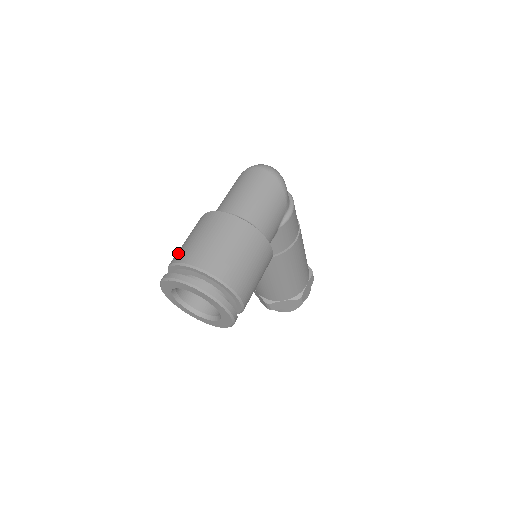
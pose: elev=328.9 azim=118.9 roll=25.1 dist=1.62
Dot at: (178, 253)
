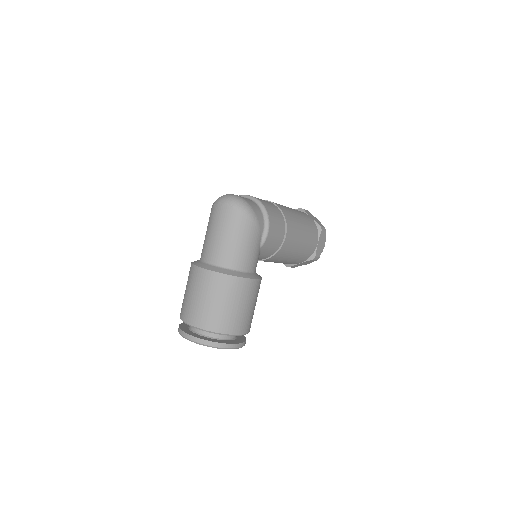
Dot at: (182, 308)
